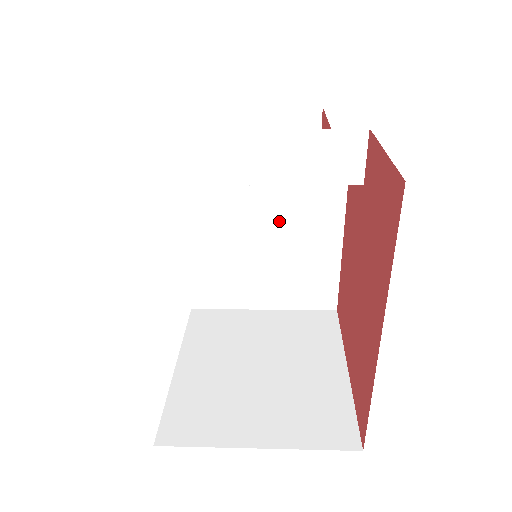
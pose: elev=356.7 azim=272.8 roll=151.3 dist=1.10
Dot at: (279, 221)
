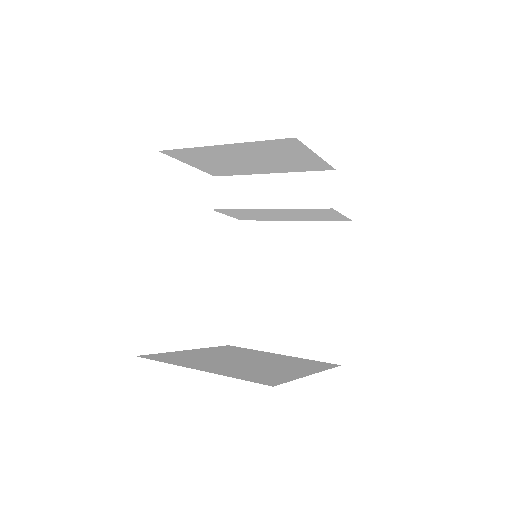
Dot at: (300, 271)
